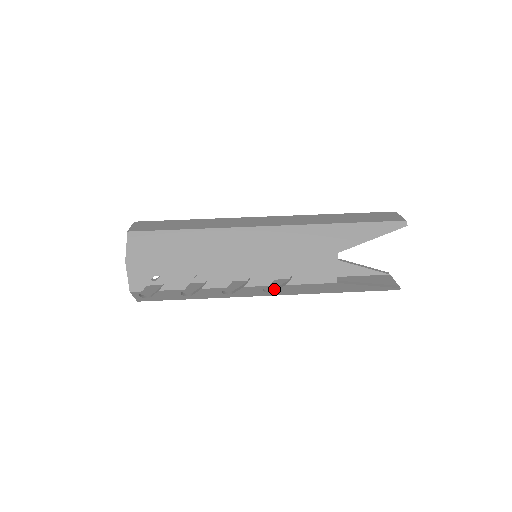
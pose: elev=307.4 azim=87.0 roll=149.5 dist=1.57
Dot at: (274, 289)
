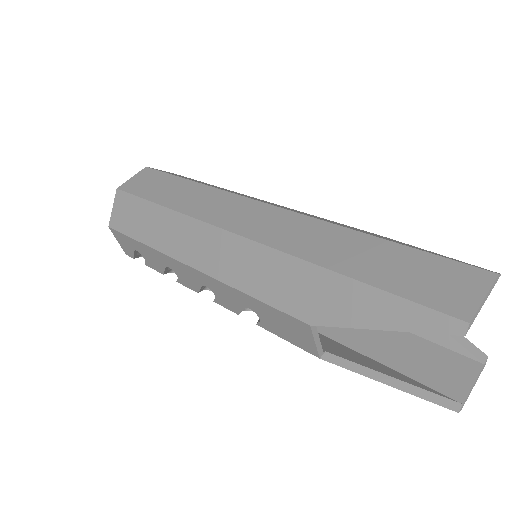
Dot at: occluded
